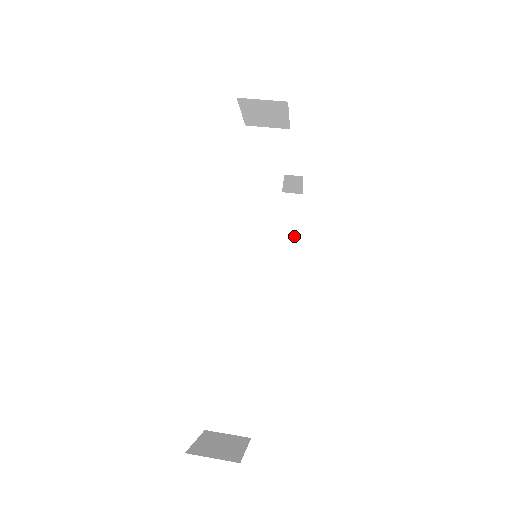
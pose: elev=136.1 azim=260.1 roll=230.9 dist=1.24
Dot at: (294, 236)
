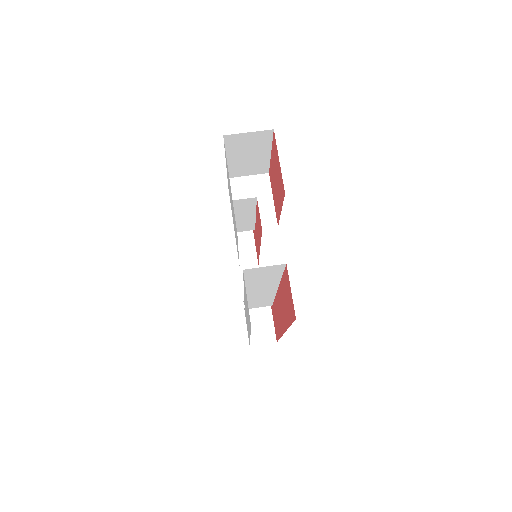
Dot at: (267, 154)
